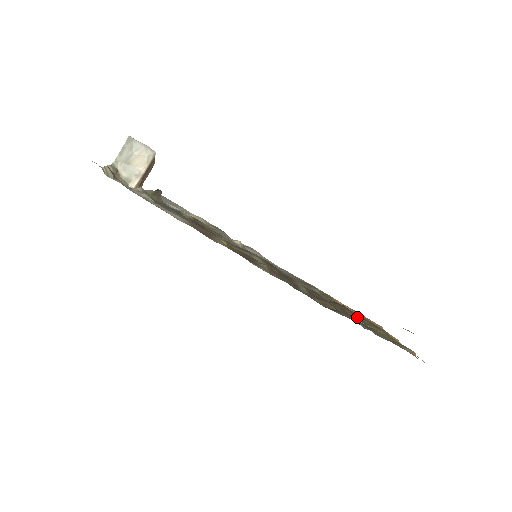
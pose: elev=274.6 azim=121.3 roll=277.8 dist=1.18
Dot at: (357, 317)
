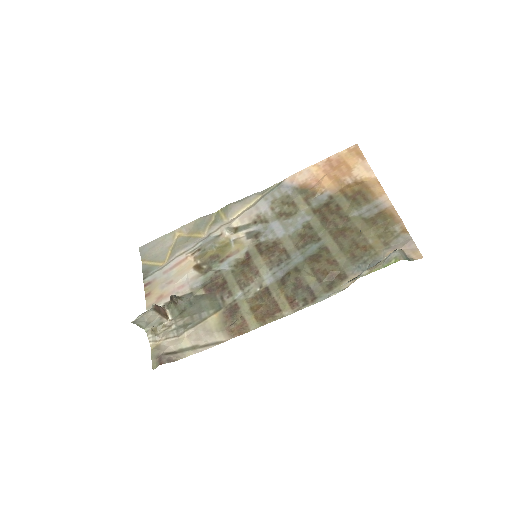
Dot at: (347, 221)
